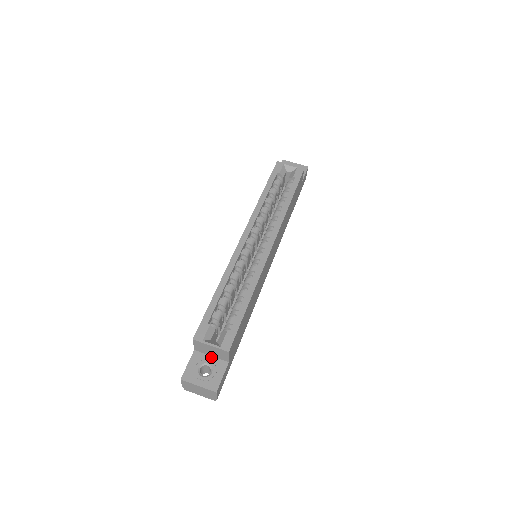
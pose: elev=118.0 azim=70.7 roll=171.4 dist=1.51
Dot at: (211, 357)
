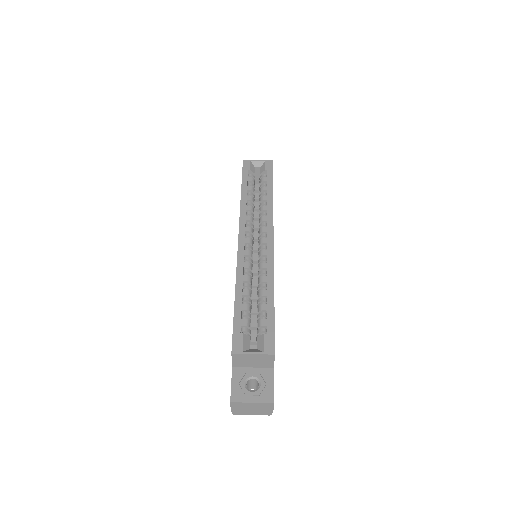
Dot at: (253, 369)
